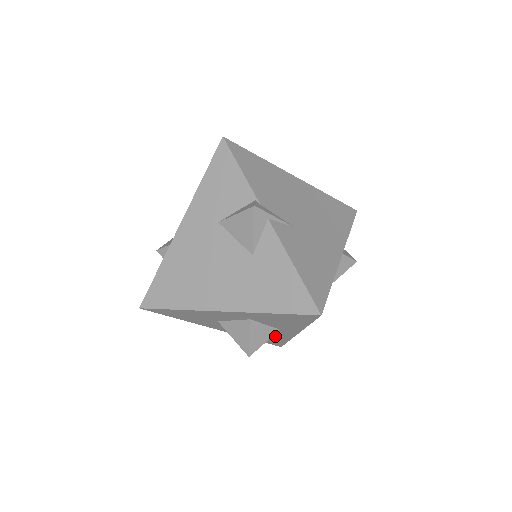
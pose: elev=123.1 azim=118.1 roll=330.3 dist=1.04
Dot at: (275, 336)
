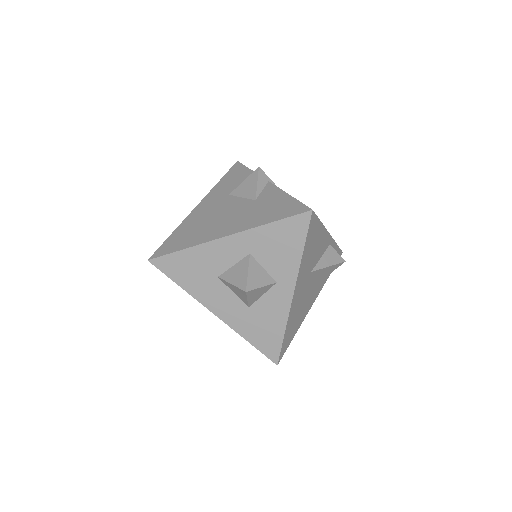
Dot at: (271, 315)
